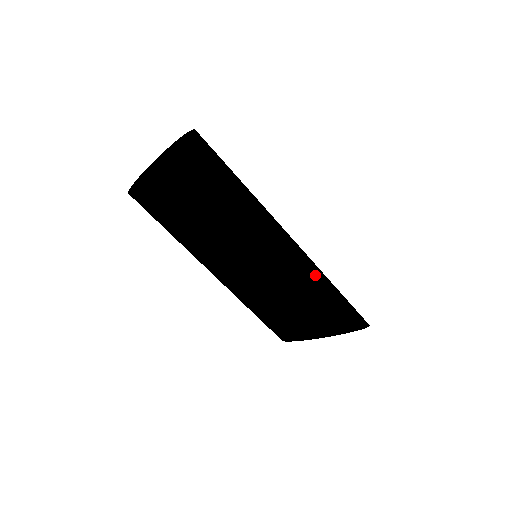
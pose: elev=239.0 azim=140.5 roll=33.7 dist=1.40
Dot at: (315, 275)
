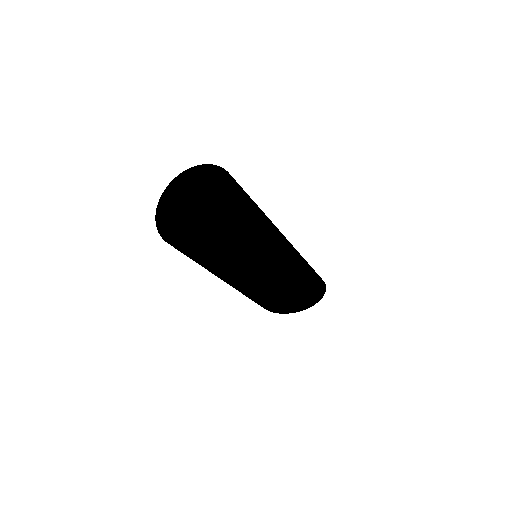
Dot at: (303, 273)
